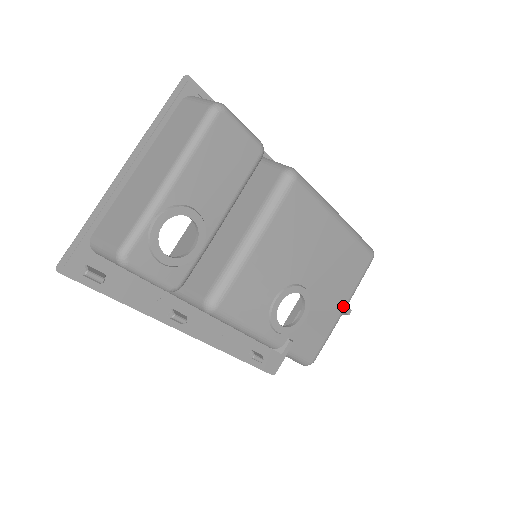
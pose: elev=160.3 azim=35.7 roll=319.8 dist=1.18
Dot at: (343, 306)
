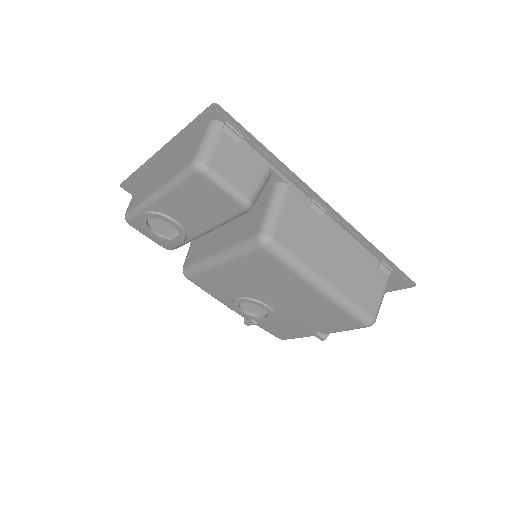
Dot at: (315, 333)
